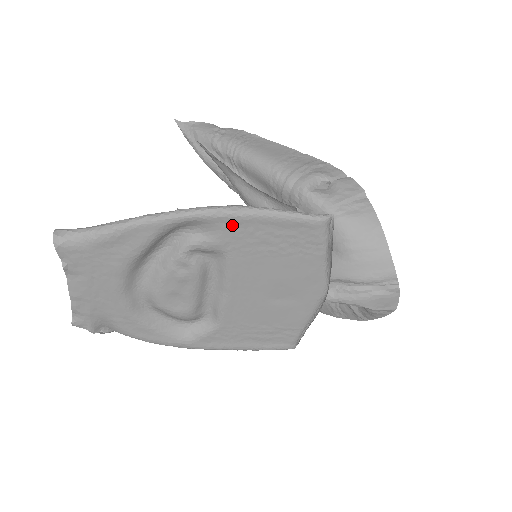
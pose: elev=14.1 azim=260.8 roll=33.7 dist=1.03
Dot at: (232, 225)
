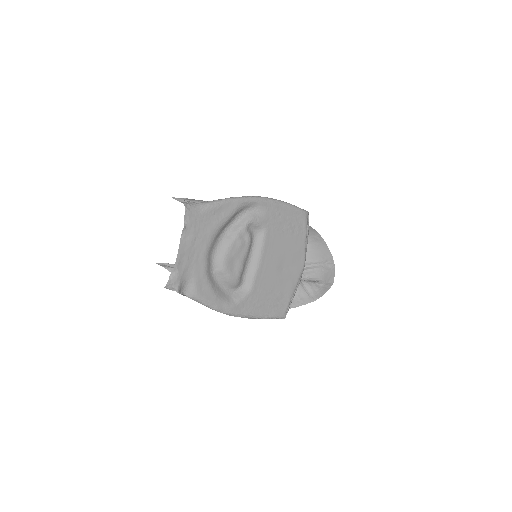
Dot at: (271, 208)
